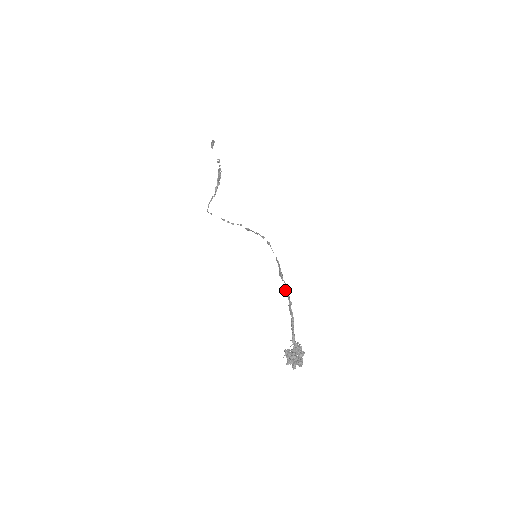
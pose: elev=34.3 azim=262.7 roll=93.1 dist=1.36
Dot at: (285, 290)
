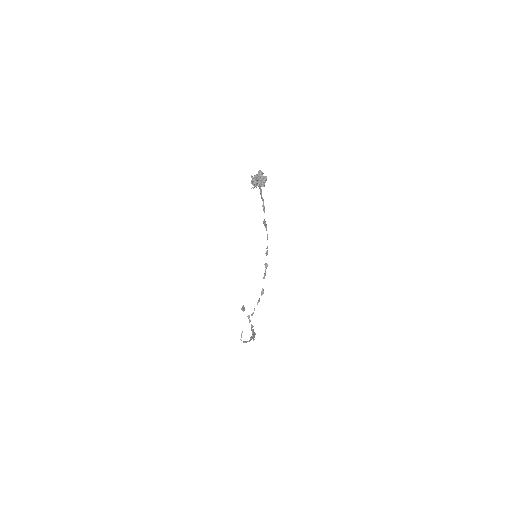
Dot at: (263, 209)
